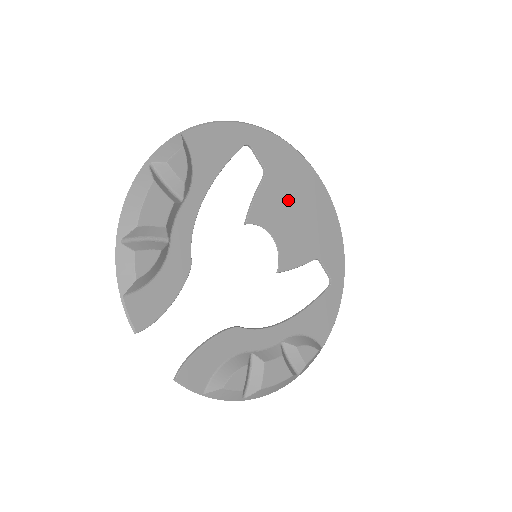
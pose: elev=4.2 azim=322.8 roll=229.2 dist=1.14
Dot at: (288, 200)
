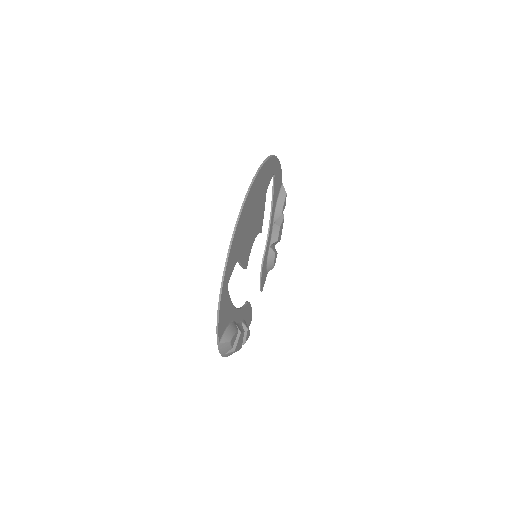
Dot at: (248, 231)
